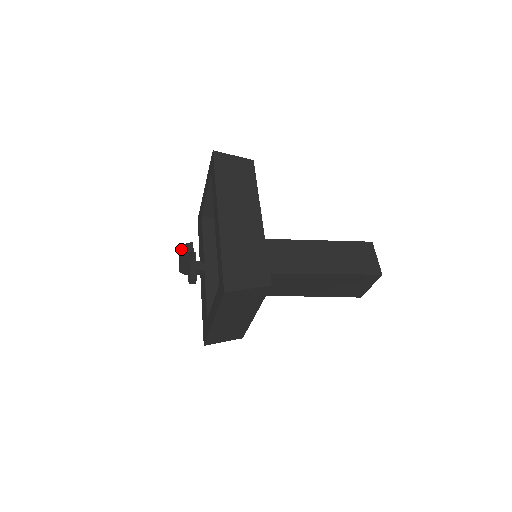
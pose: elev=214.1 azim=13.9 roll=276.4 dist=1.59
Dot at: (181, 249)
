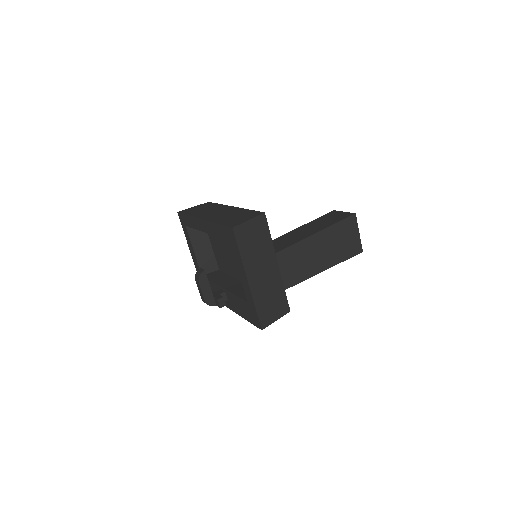
Dot at: (195, 279)
